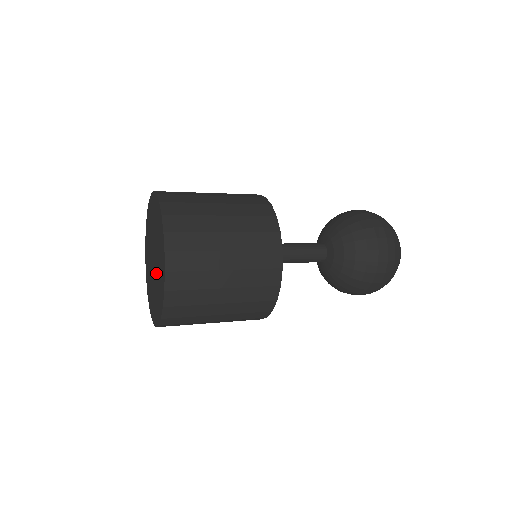
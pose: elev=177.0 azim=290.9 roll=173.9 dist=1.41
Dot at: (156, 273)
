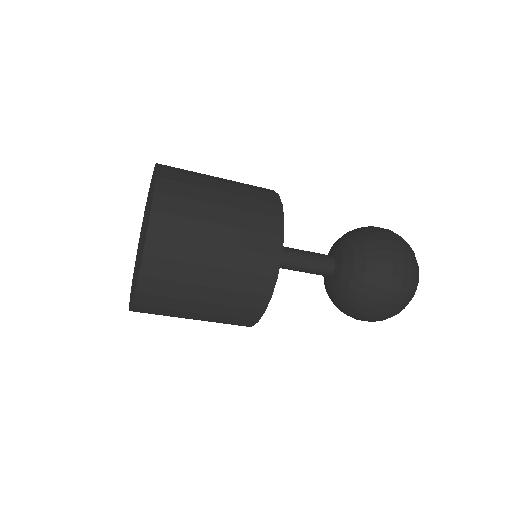
Dot at: (143, 235)
